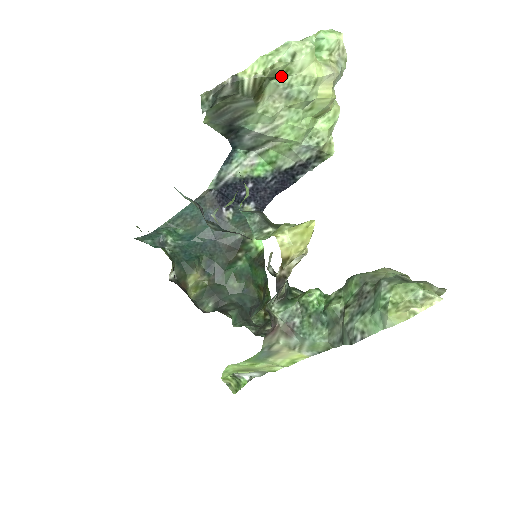
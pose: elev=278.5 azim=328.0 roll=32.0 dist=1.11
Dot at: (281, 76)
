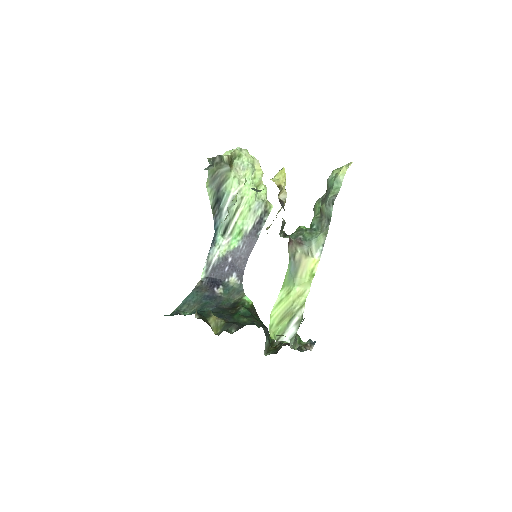
Dot at: (238, 158)
